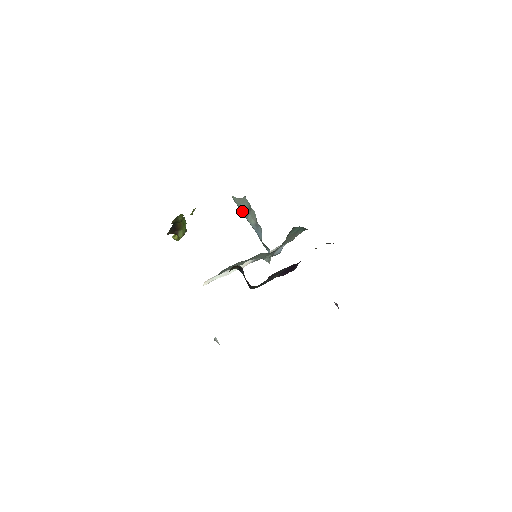
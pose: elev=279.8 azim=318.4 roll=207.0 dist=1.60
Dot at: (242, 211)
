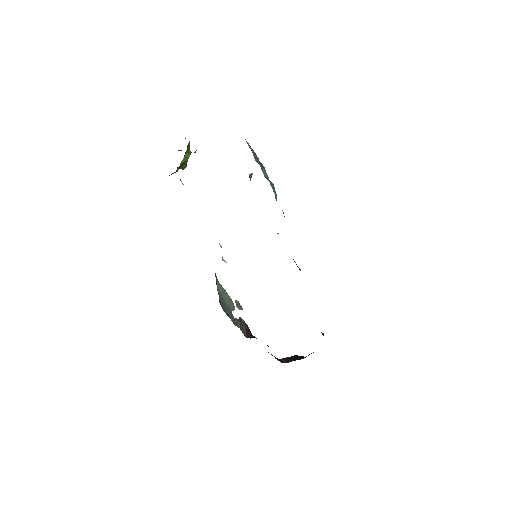
Dot at: (256, 160)
